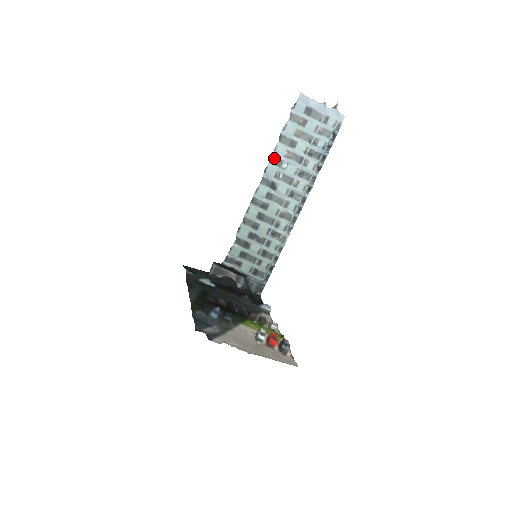
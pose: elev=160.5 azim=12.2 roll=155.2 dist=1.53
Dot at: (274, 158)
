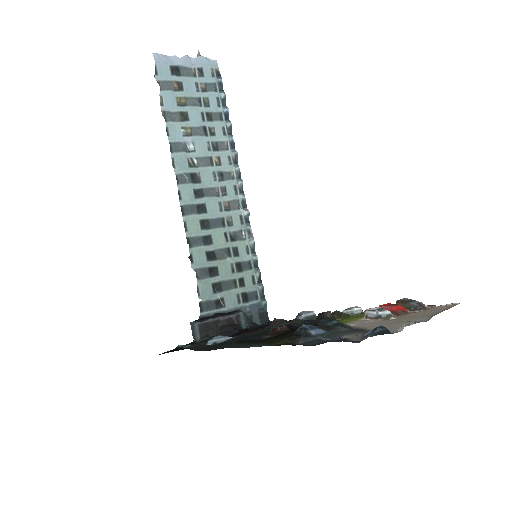
Dot at: (173, 144)
